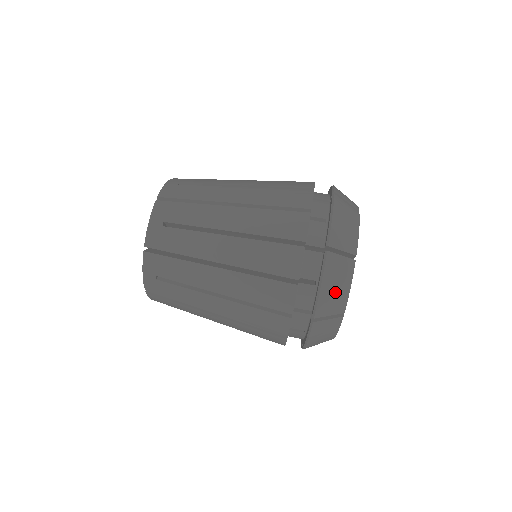
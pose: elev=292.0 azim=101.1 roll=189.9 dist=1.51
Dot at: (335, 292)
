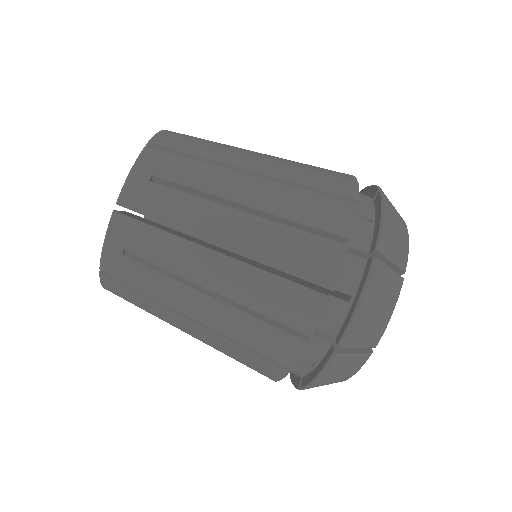
Dot at: (374, 316)
